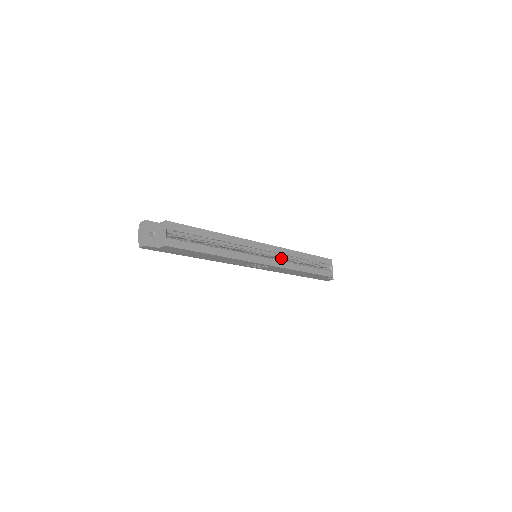
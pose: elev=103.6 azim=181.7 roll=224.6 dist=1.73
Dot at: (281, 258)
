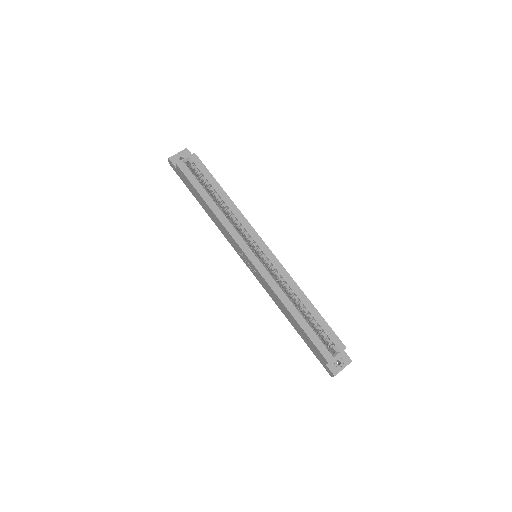
Dot at: (278, 280)
